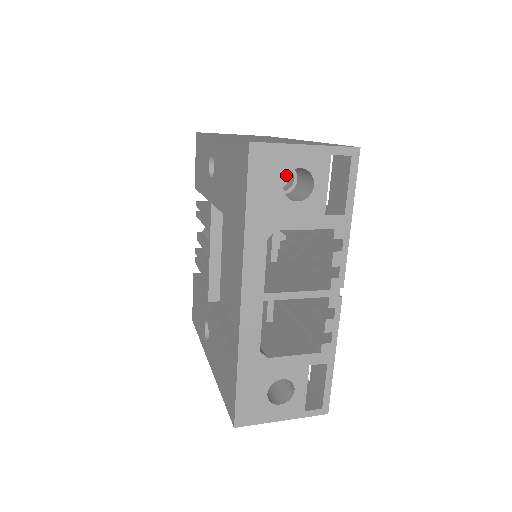
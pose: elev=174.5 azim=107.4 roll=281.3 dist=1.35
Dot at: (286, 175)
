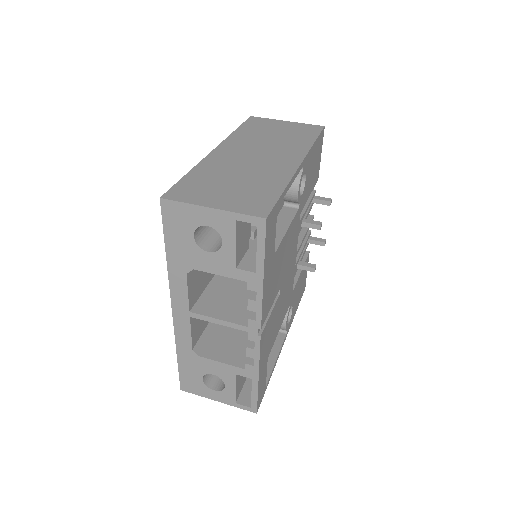
Dot at: (195, 229)
